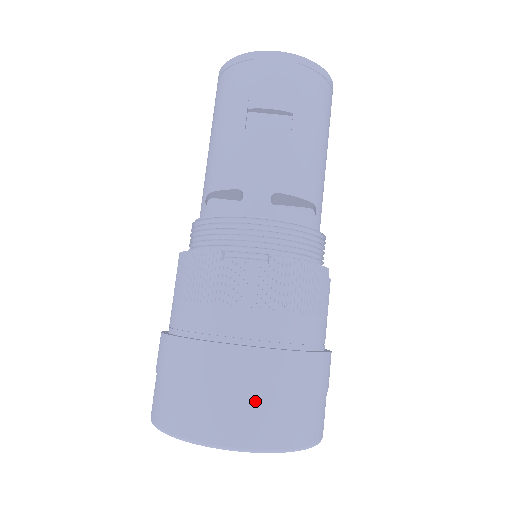
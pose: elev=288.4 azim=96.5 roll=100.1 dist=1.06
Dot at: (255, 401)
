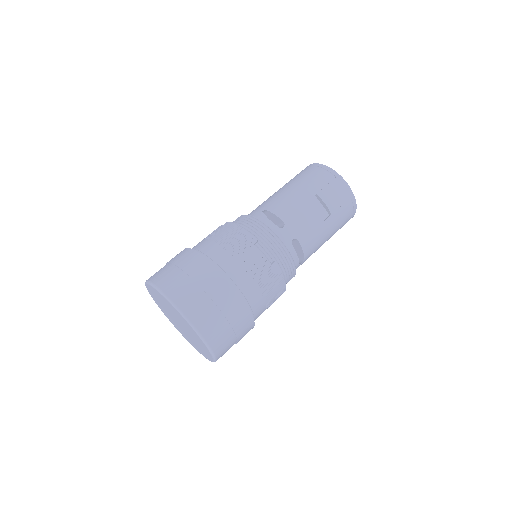
Dot at: (218, 314)
